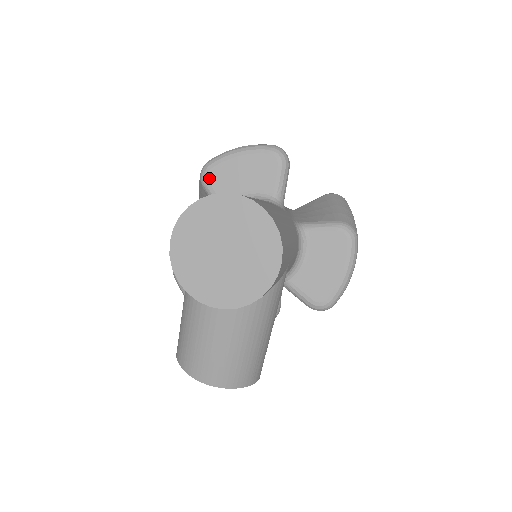
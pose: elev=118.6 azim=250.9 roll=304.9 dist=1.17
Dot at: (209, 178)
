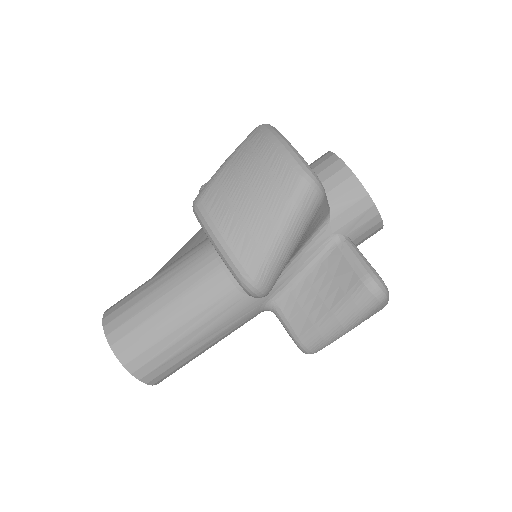
Dot at: occluded
